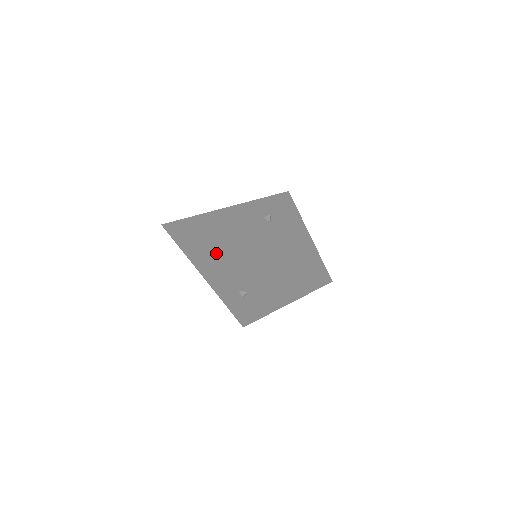
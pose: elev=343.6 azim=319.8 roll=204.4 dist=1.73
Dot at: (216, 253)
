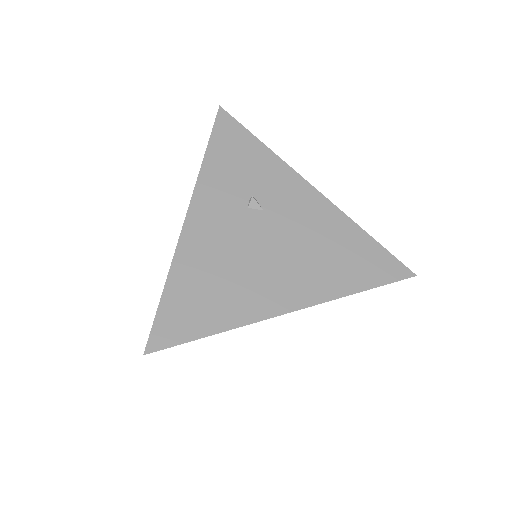
Dot at: occluded
